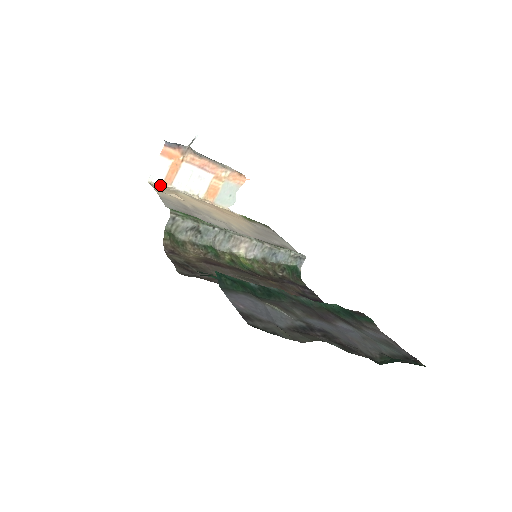
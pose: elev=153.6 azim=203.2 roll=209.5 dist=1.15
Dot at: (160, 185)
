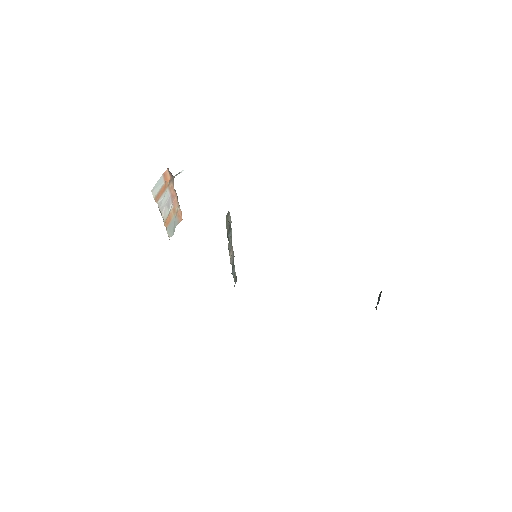
Dot at: (154, 199)
